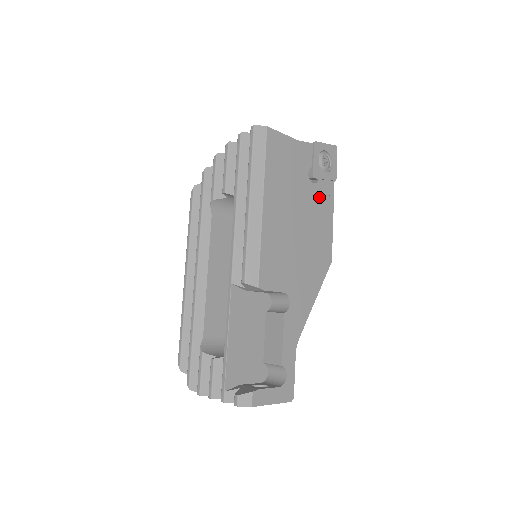
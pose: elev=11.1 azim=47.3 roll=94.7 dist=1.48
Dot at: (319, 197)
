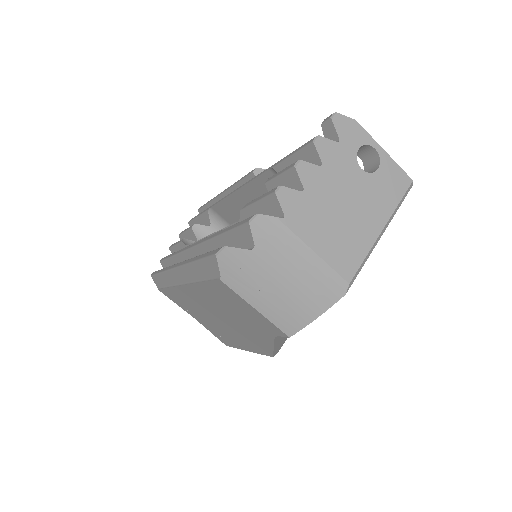
Dot at: occluded
